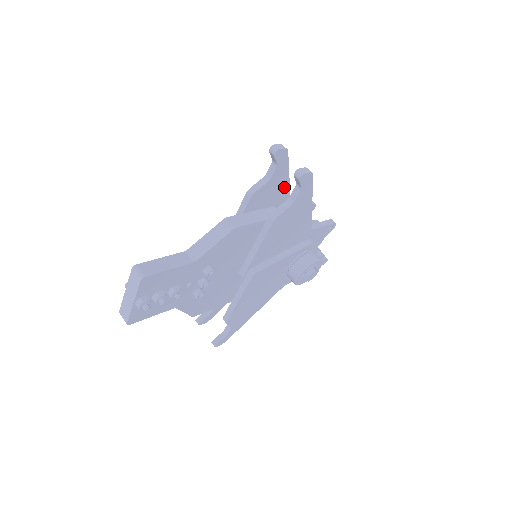
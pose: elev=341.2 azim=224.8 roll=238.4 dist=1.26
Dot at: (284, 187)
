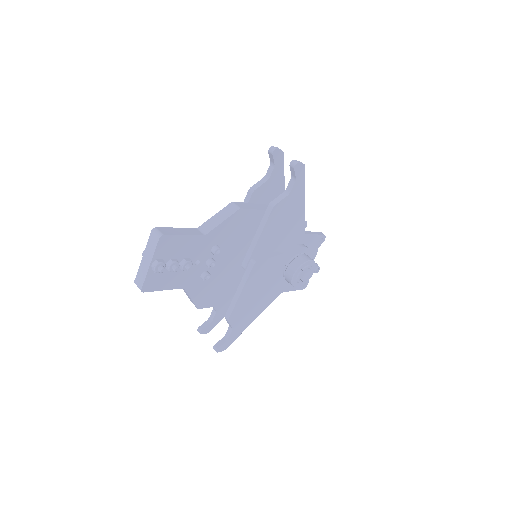
Dot at: (280, 192)
